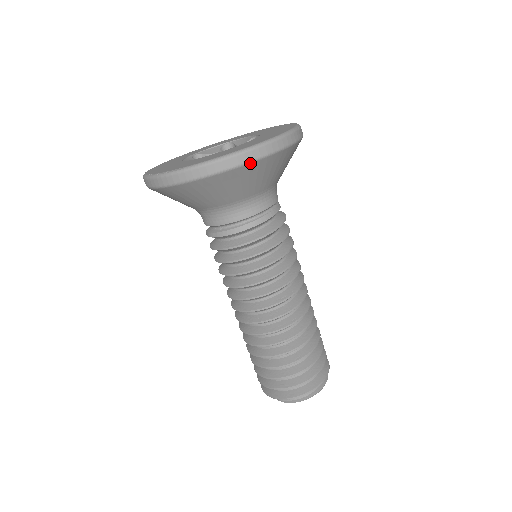
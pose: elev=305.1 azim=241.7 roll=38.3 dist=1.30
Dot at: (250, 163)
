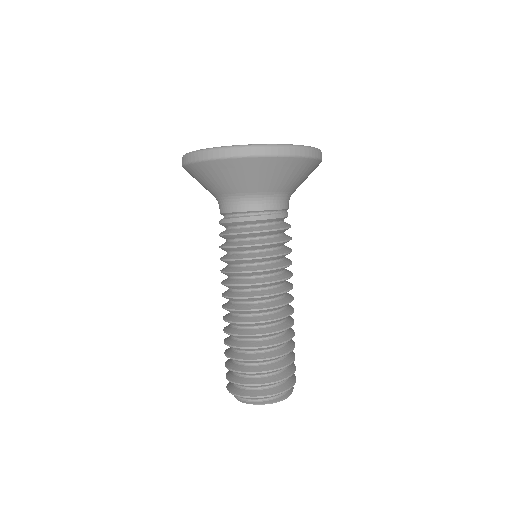
Dot at: (261, 157)
